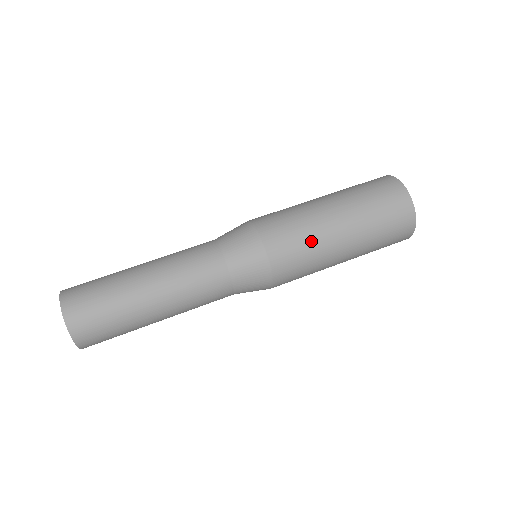
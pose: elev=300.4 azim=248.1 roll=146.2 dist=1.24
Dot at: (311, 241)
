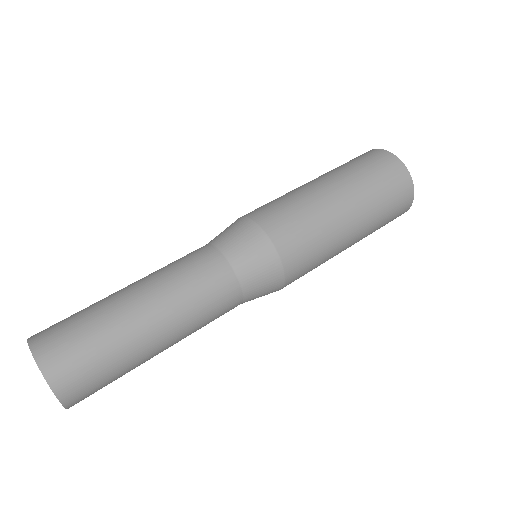
Dot at: (323, 236)
